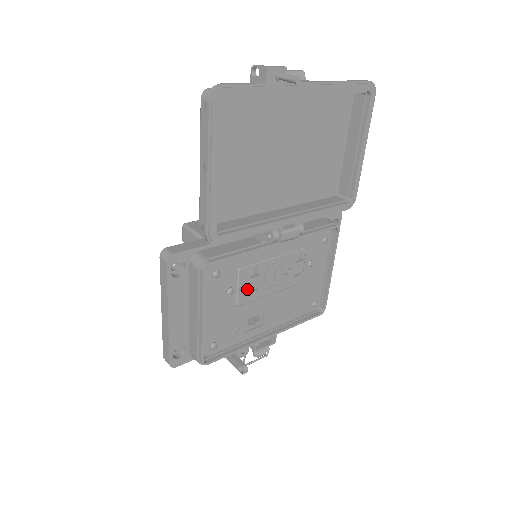
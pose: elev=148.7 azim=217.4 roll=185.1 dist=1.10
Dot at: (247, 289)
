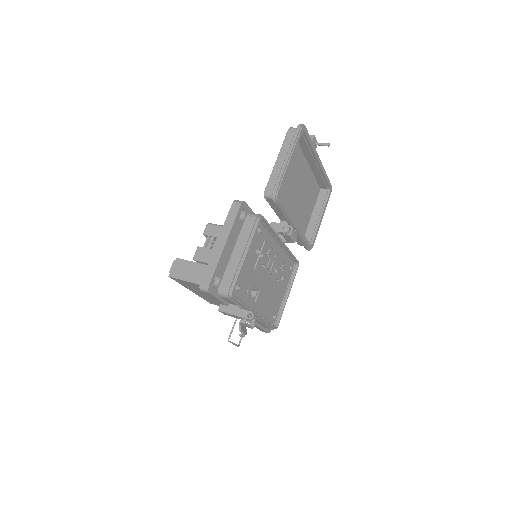
Dot at: (262, 260)
